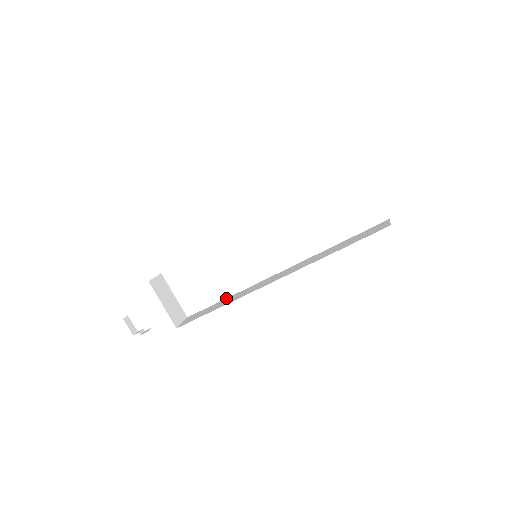
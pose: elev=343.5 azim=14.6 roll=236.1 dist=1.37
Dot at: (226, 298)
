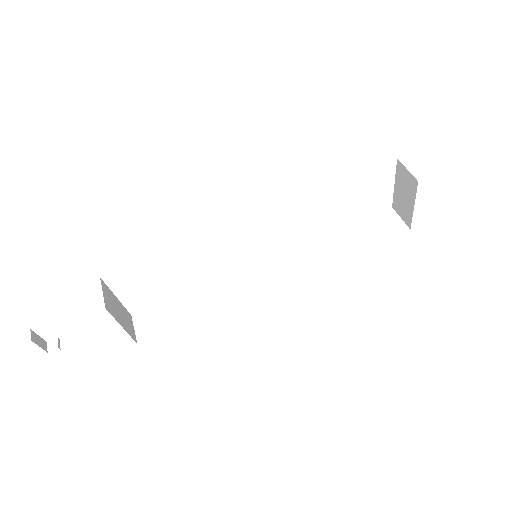
Dot at: (192, 290)
